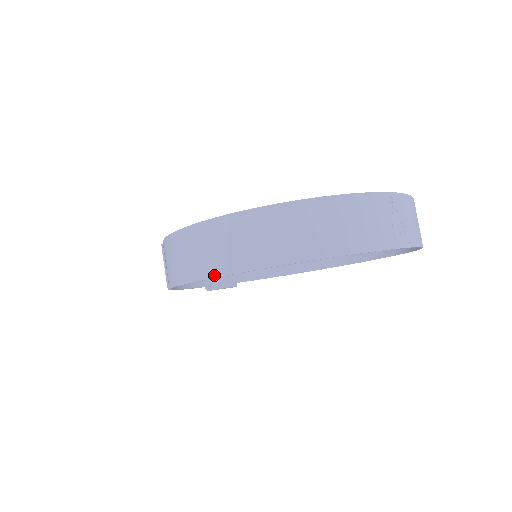
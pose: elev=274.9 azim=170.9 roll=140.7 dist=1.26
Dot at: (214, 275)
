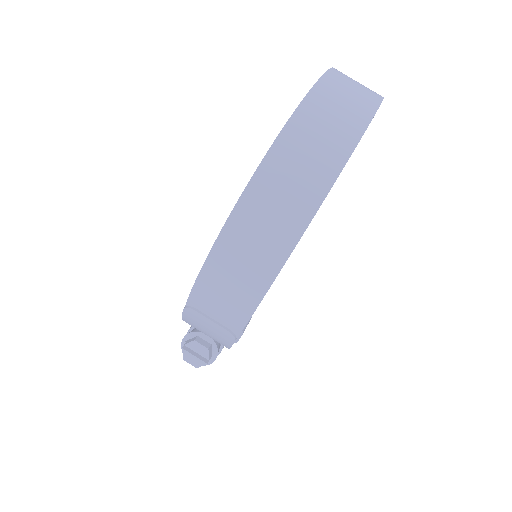
Dot at: (300, 233)
